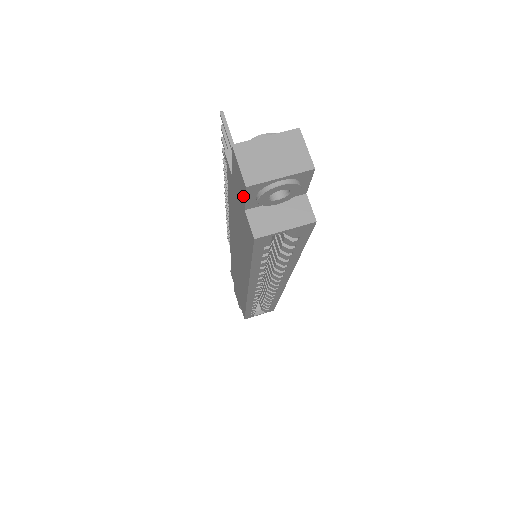
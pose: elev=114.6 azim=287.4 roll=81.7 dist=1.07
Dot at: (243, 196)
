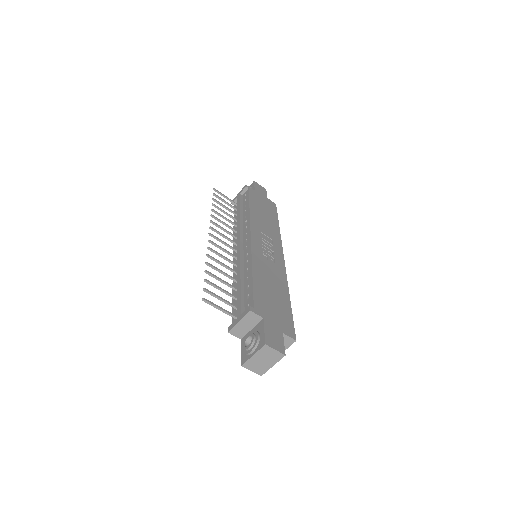
Dot at: occluded
